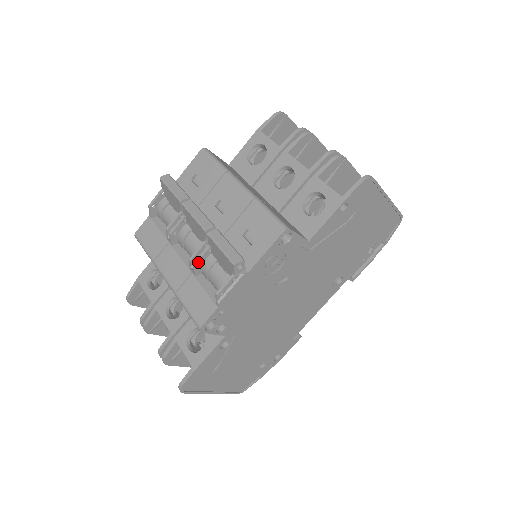
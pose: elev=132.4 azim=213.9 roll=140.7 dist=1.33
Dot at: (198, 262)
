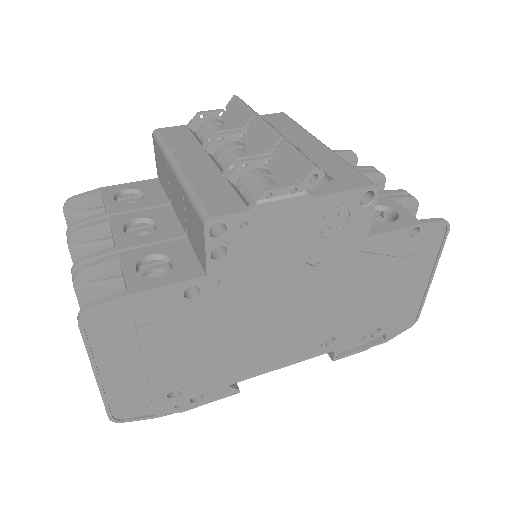
Dot at: (247, 163)
